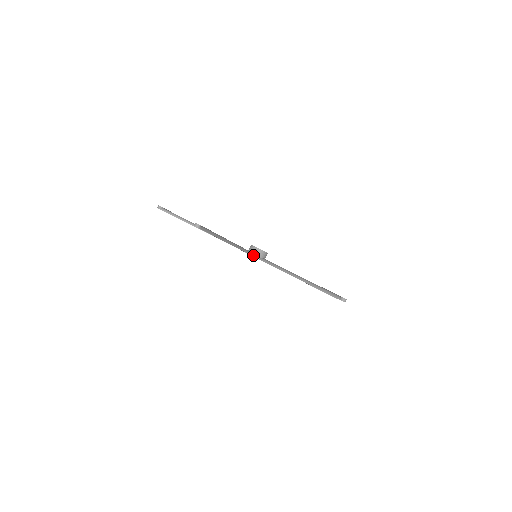
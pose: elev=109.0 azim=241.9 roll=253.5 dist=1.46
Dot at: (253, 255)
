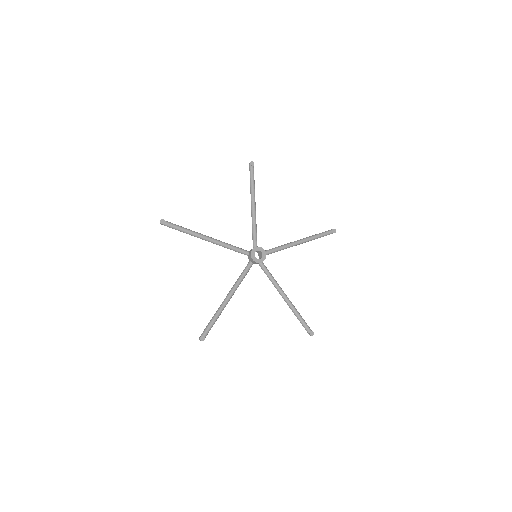
Dot at: (247, 255)
